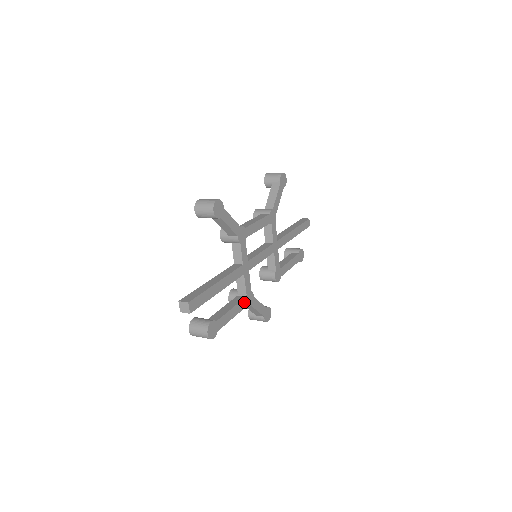
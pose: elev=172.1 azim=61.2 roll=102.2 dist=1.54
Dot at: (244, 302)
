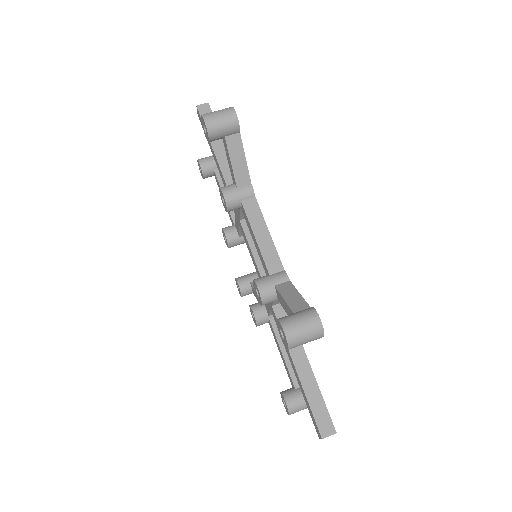
Dot at: occluded
